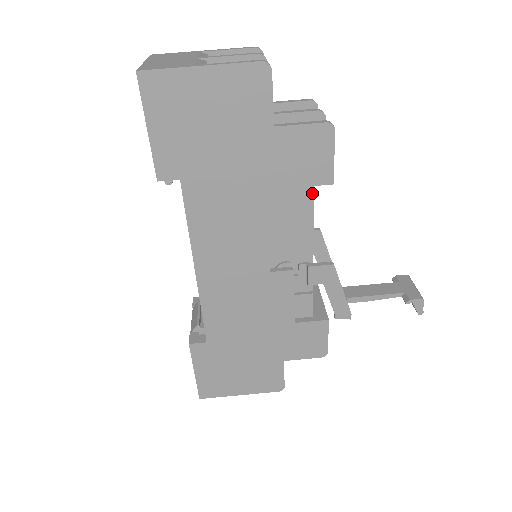
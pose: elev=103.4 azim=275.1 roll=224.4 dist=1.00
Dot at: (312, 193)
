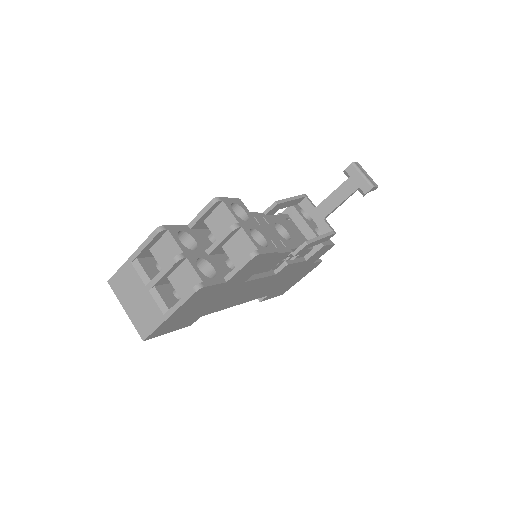
Dot at: occluded
